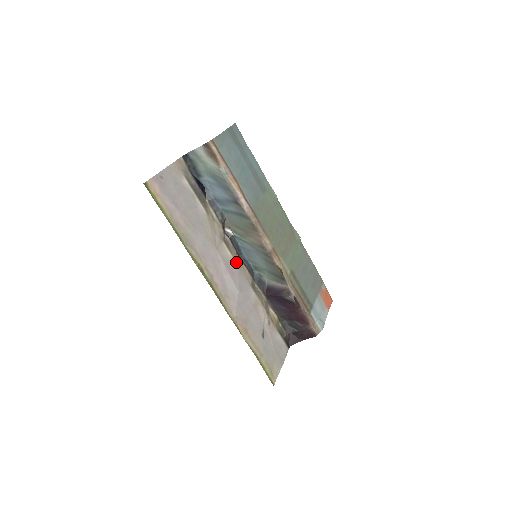
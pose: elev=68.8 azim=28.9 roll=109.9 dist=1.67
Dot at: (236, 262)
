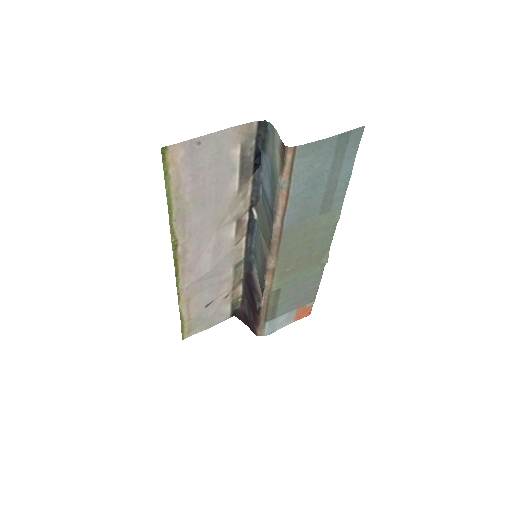
Dot at: (235, 243)
